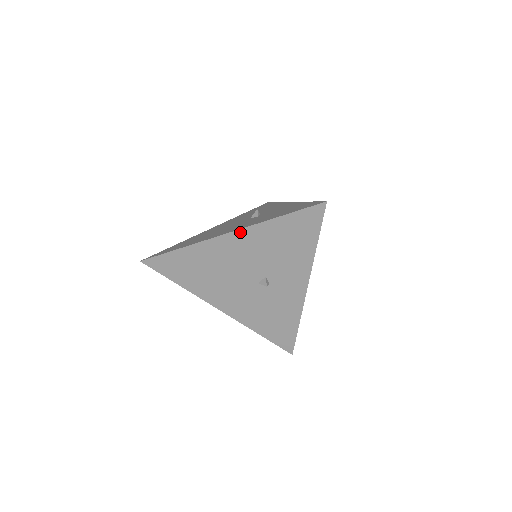
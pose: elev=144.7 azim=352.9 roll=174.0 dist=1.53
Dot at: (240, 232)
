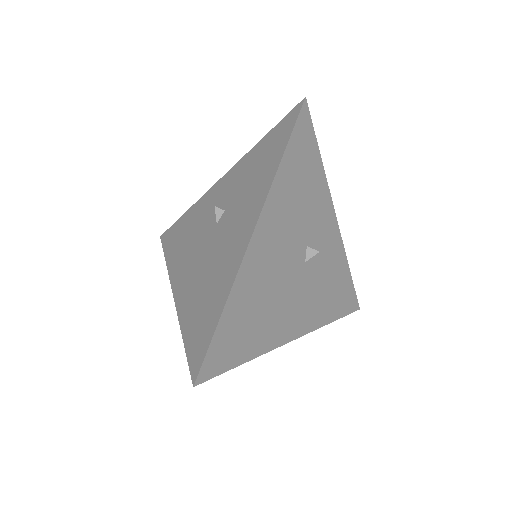
Dot at: (263, 215)
